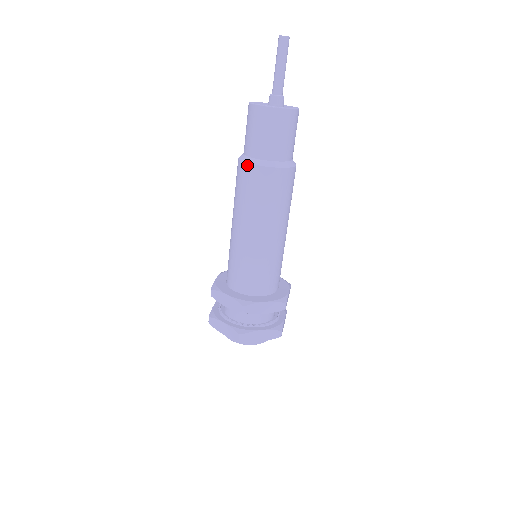
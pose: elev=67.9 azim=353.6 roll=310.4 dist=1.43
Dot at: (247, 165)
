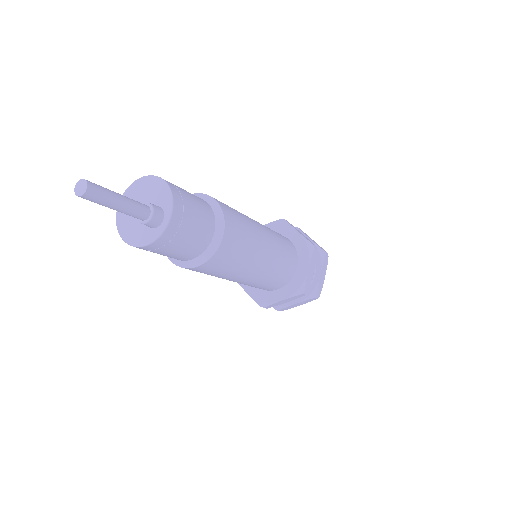
Dot at: (200, 267)
